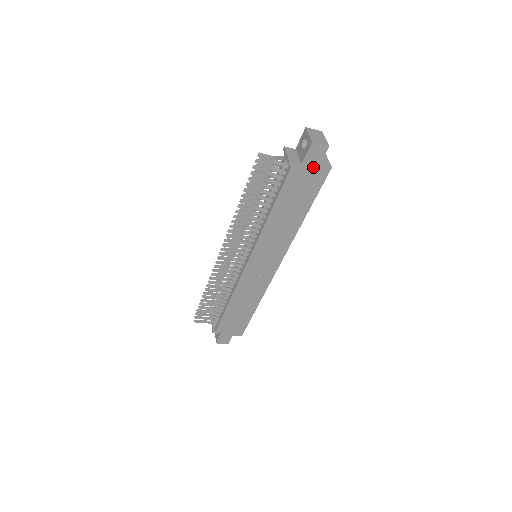
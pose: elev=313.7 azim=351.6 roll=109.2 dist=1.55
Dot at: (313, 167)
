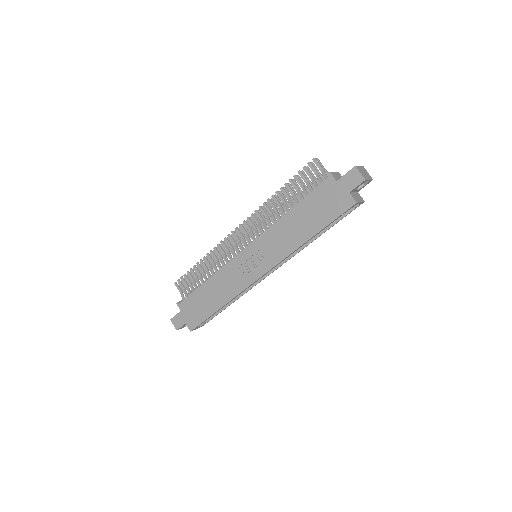
Dot at: (343, 191)
